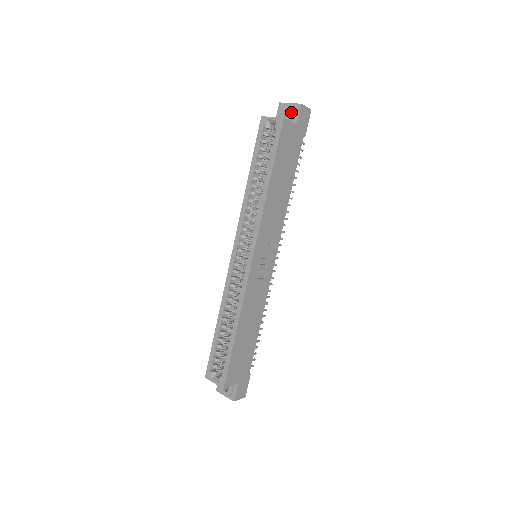
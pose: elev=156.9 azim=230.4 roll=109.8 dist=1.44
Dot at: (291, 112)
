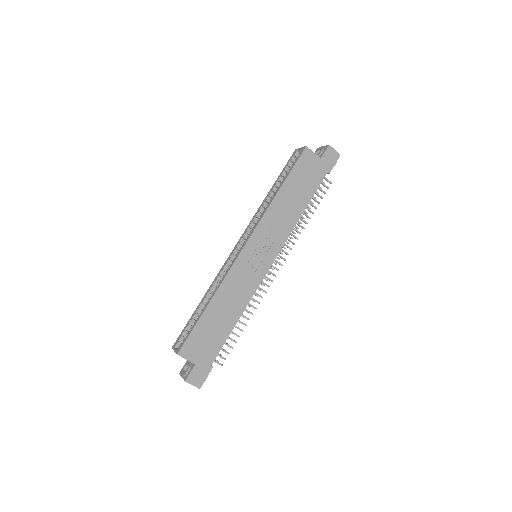
Dot at: (320, 151)
